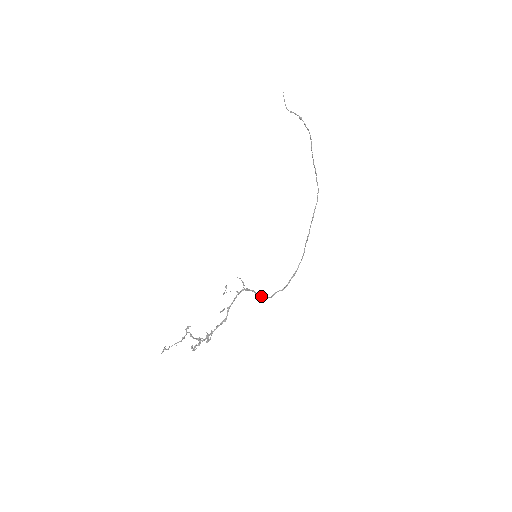
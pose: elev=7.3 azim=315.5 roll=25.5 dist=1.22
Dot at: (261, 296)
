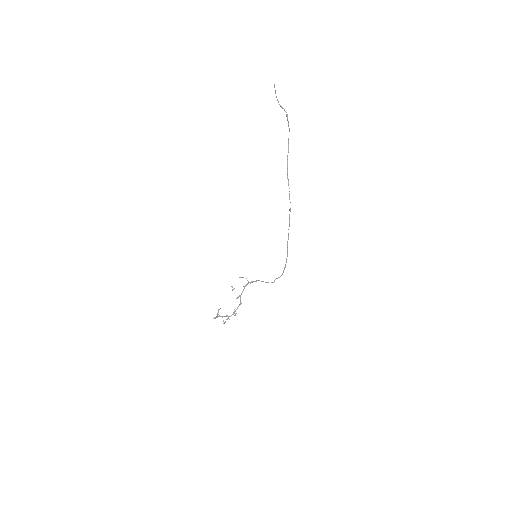
Dot at: (266, 282)
